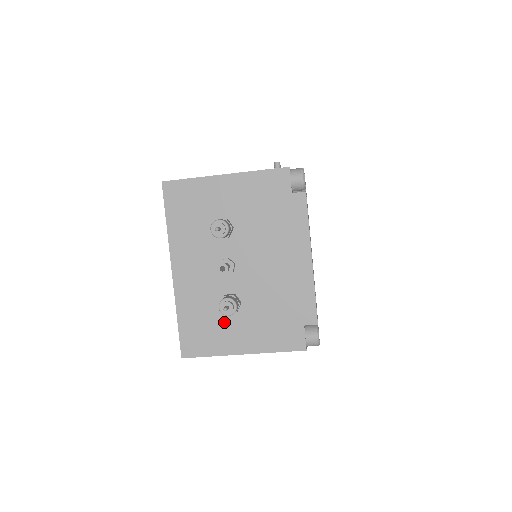
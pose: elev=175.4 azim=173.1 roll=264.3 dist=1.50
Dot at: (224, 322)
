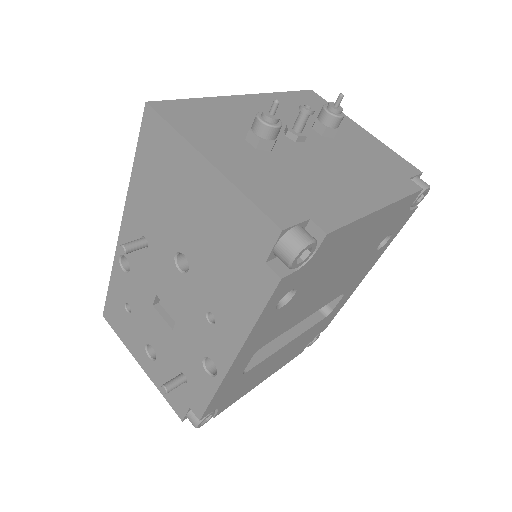
Dot at: (232, 138)
